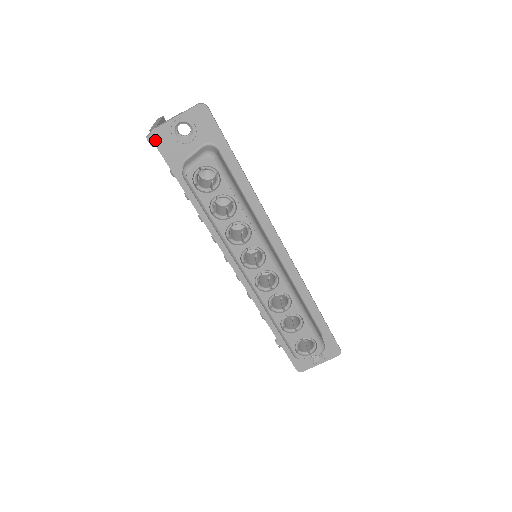
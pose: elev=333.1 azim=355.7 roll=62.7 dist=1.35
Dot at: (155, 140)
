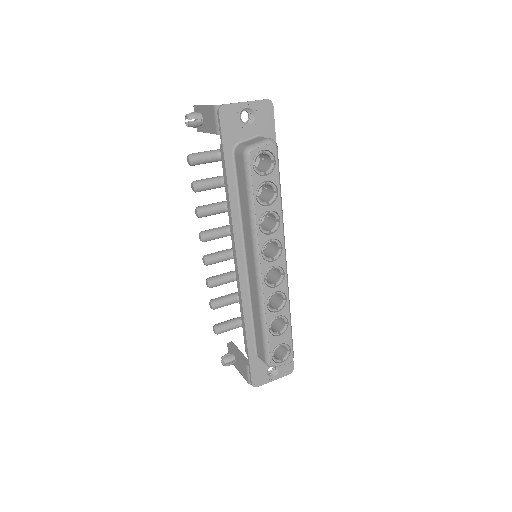
Dot at: (221, 115)
